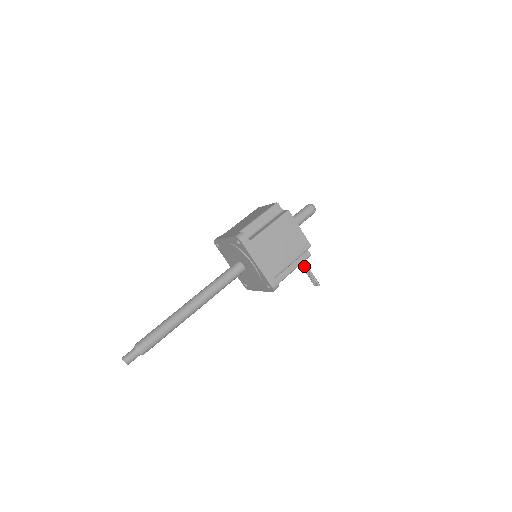
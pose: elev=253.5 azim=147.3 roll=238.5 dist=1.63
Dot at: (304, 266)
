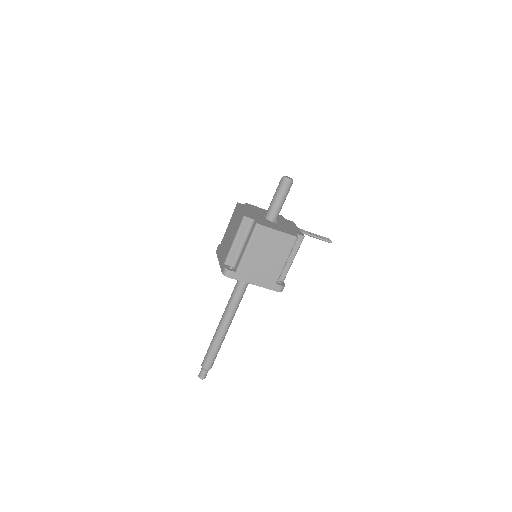
Dot at: occluded
